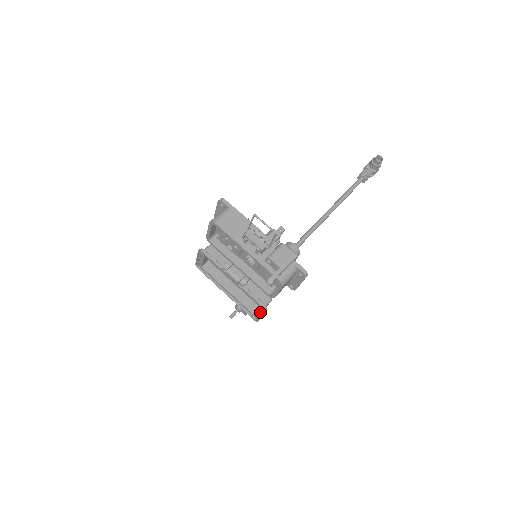
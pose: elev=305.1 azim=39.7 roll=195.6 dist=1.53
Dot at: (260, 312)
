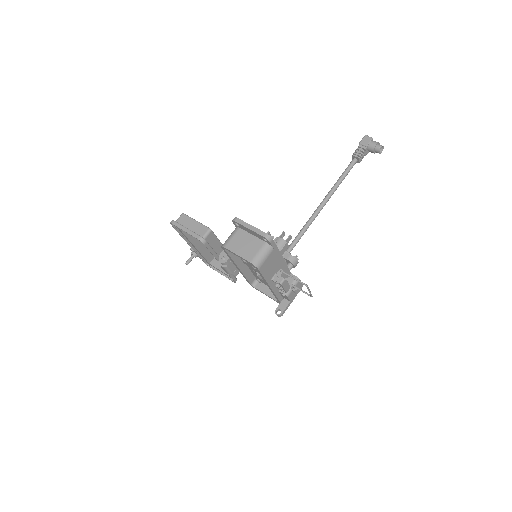
Dot at: (223, 273)
